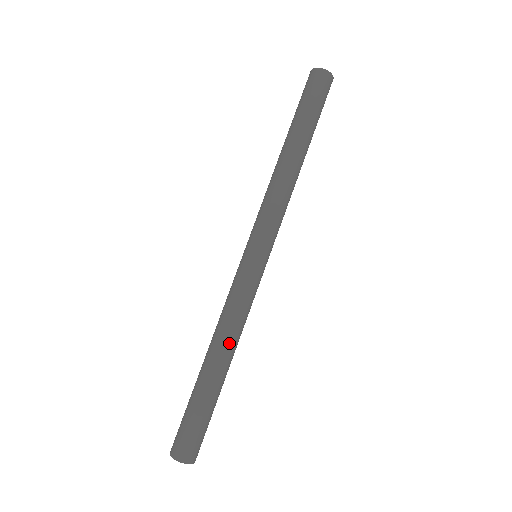
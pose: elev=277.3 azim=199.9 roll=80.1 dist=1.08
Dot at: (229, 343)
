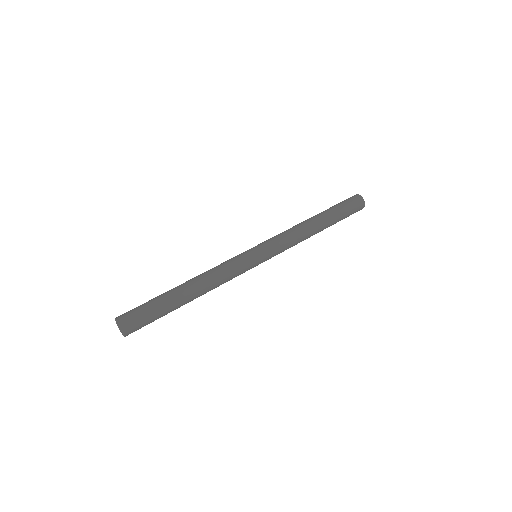
Dot at: (206, 286)
